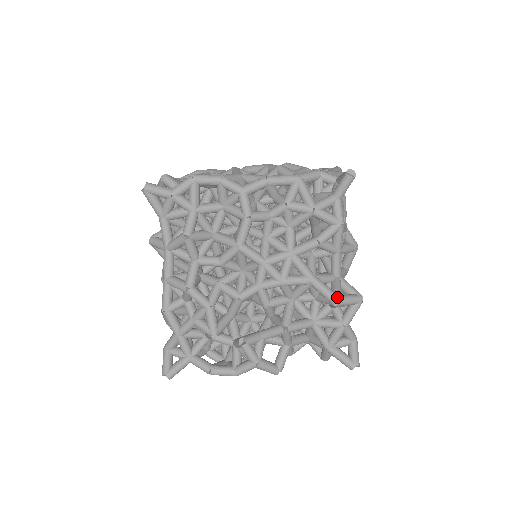
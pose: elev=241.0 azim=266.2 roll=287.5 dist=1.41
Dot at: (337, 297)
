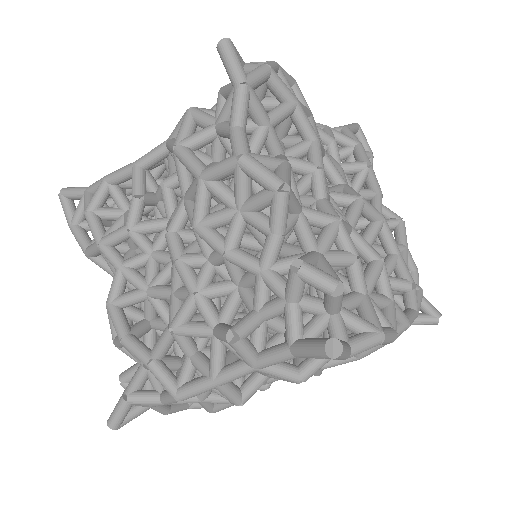
Dot at: occluded
